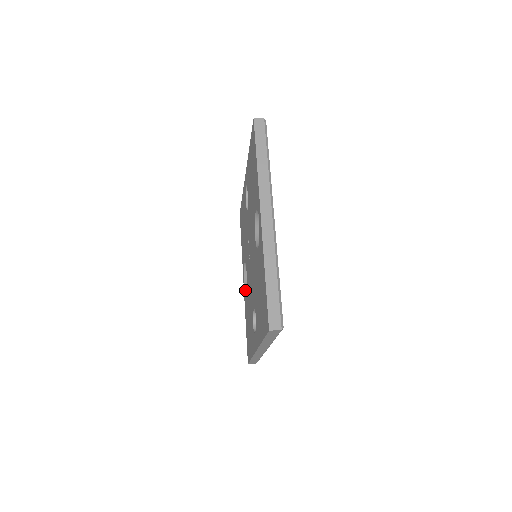
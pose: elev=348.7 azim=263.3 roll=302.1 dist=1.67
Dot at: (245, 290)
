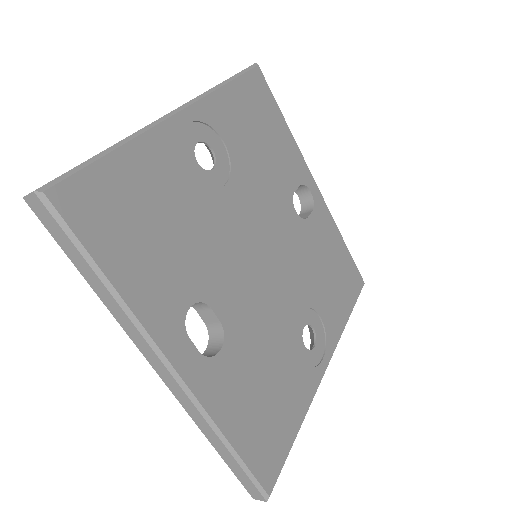
Dot at: occluded
